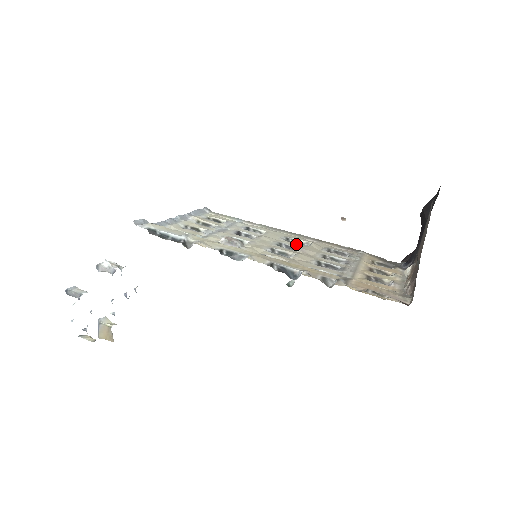
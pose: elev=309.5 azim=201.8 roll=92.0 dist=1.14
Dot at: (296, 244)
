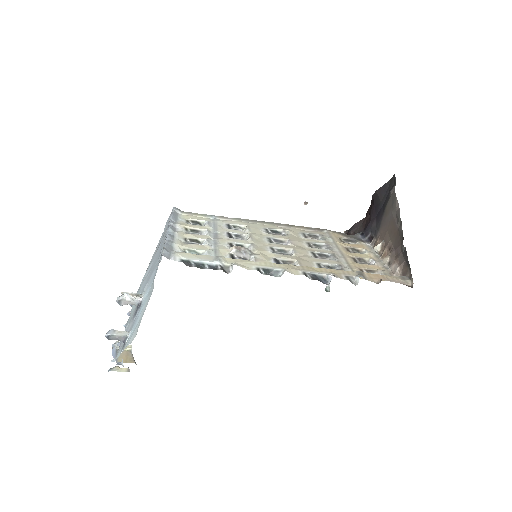
Dot at: (279, 236)
